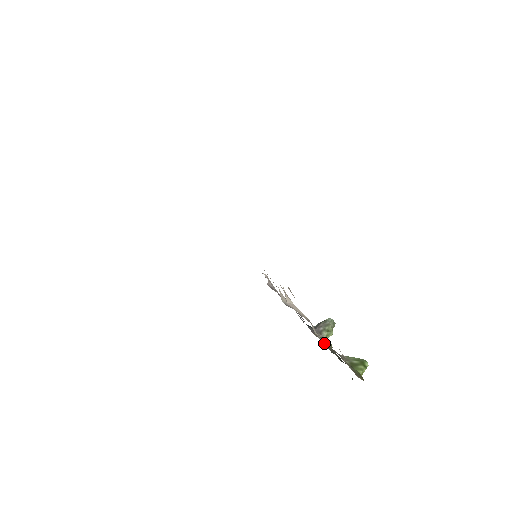
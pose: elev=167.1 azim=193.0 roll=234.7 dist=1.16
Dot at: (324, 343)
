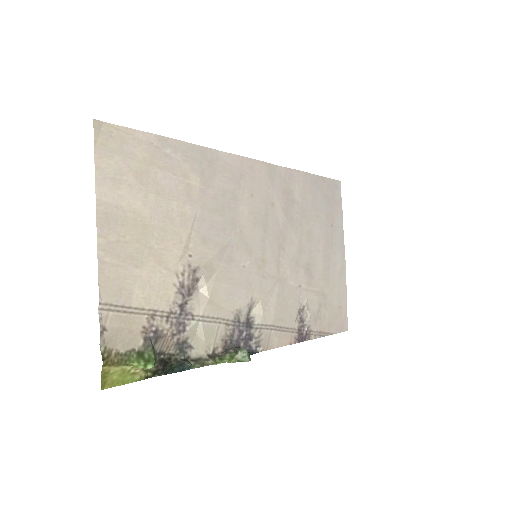
Dot at: (197, 349)
